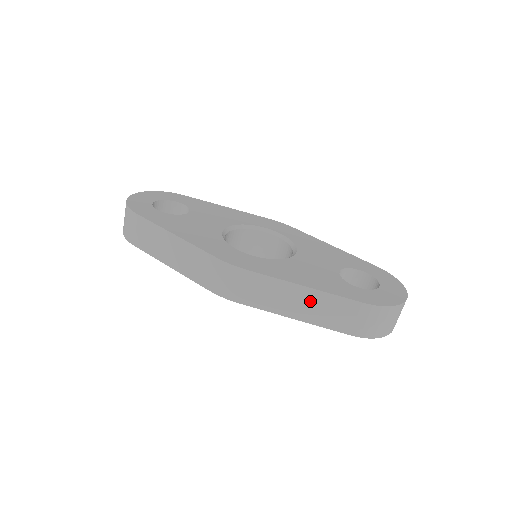
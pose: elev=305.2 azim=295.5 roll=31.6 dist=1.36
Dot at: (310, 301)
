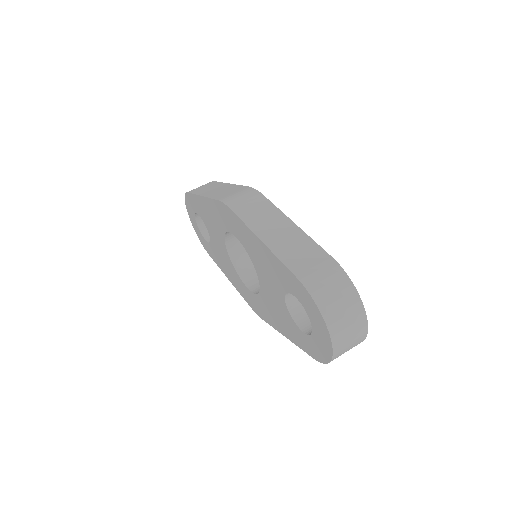
Dot at: (288, 235)
